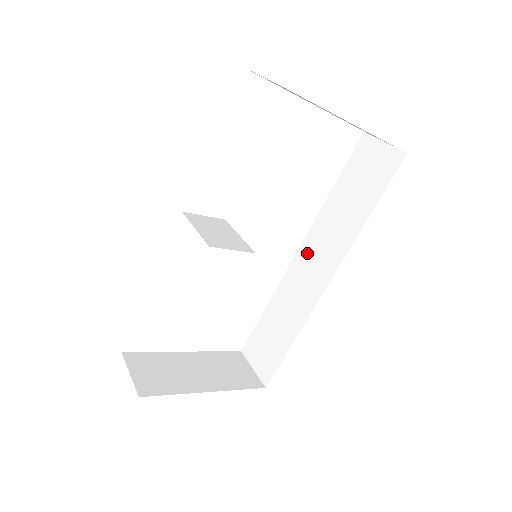
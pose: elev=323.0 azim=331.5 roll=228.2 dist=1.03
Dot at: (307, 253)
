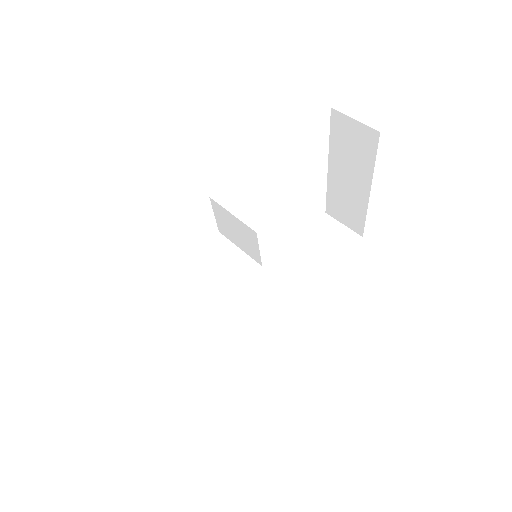
Dot at: (257, 284)
